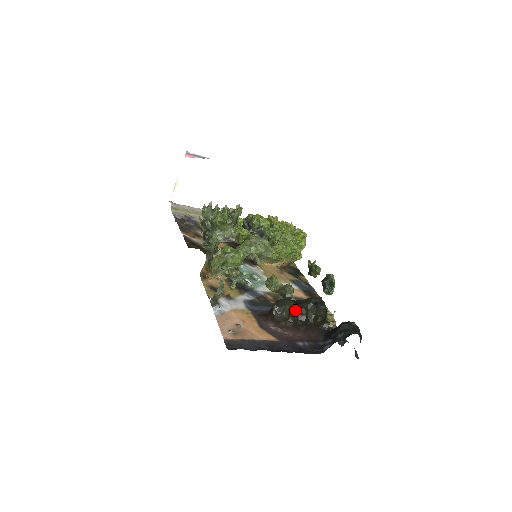
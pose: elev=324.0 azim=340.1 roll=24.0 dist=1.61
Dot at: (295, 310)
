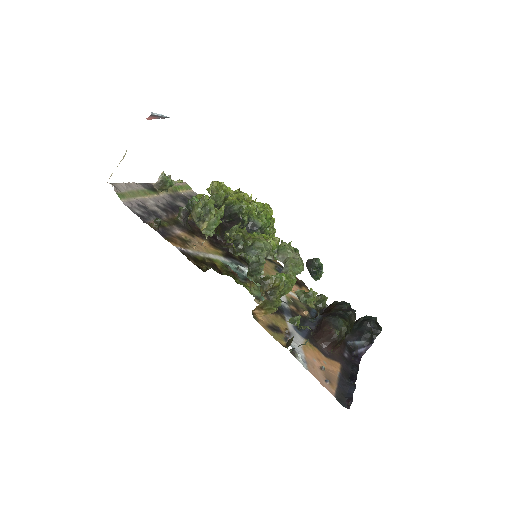
Dot at: occluded
